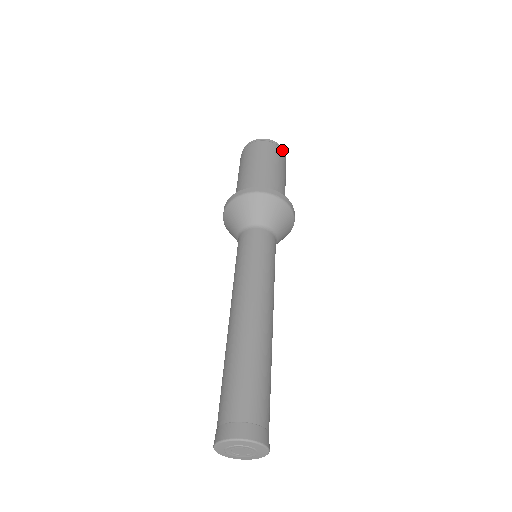
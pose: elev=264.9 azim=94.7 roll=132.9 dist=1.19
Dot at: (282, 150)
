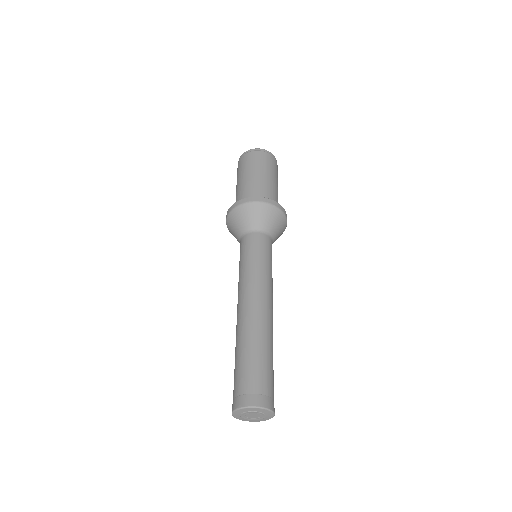
Dot at: occluded
